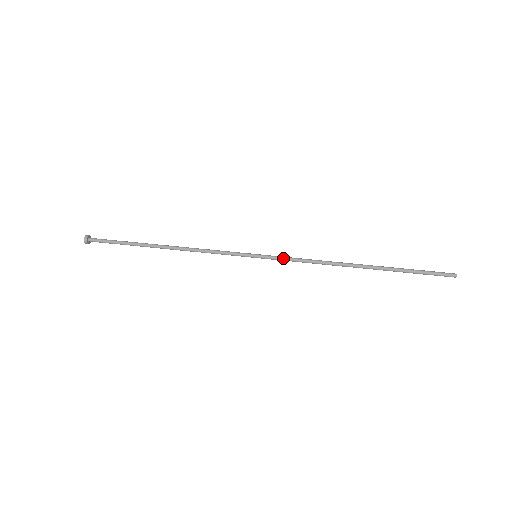
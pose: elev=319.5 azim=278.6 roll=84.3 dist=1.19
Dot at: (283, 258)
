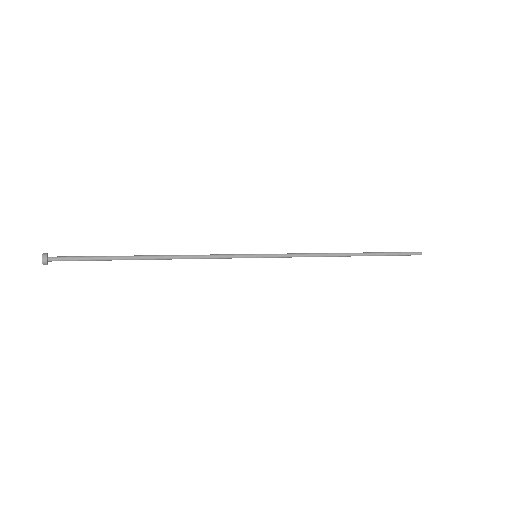
Dot at: (283, 254)
